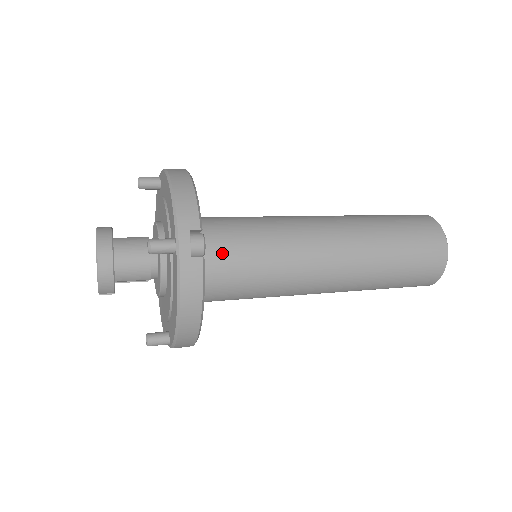
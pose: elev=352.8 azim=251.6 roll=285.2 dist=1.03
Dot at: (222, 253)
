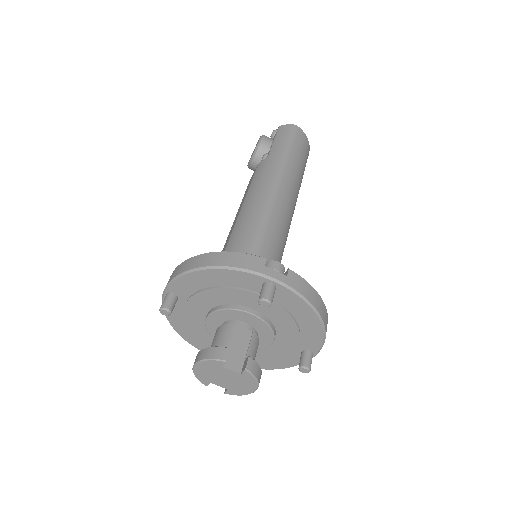
Dot at: occluded
